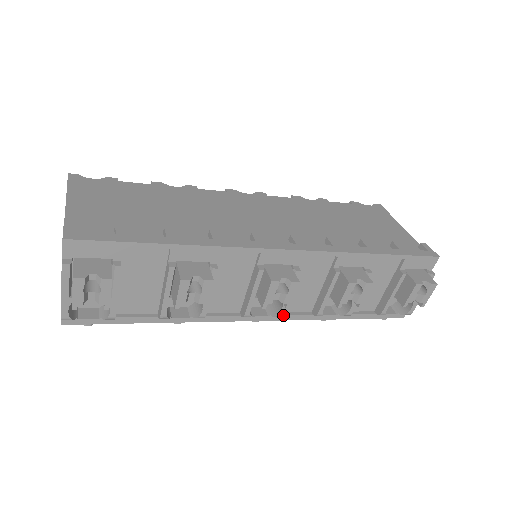
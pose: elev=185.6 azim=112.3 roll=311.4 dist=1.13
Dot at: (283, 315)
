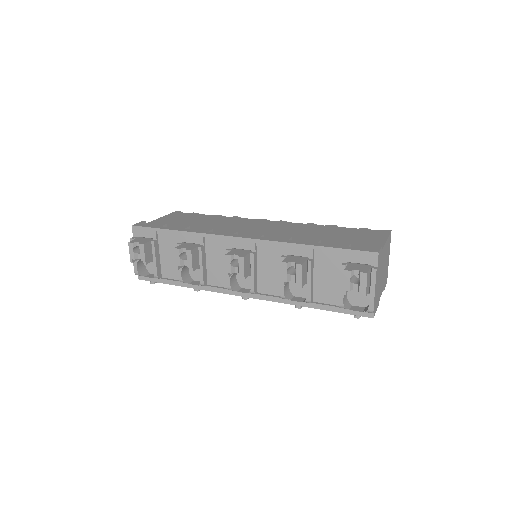
Dot at: (254, 292)
